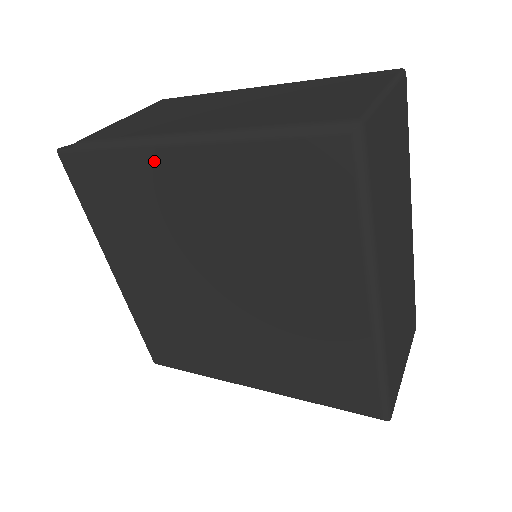
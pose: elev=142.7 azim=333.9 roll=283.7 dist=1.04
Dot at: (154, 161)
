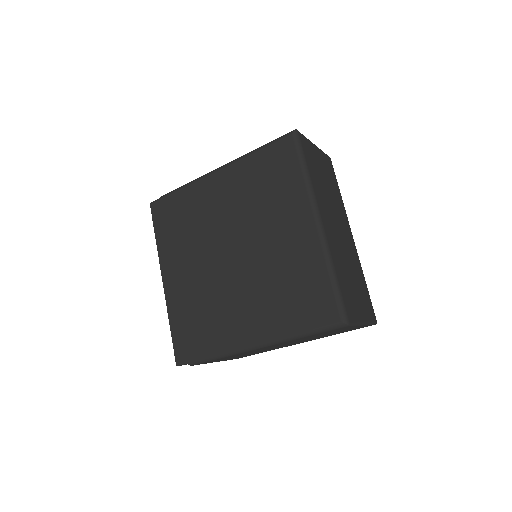
Dot at: (202, 186)
